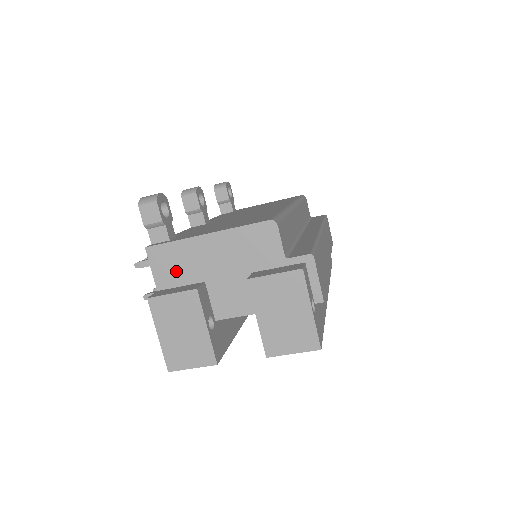
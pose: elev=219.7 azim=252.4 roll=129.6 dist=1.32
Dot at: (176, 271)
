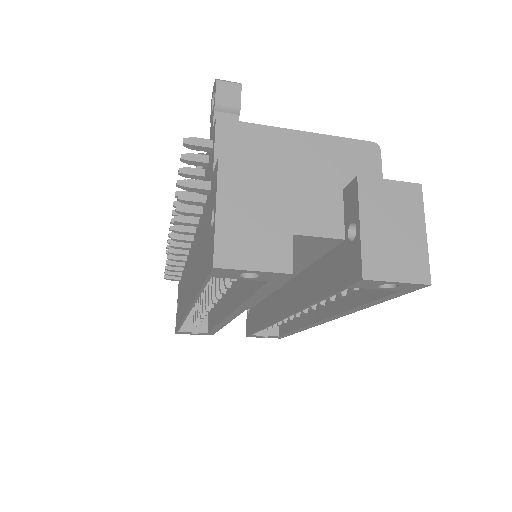
Dot at: (248, 157)
